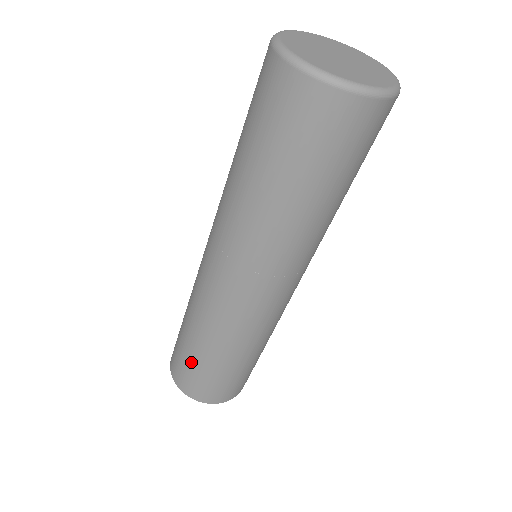
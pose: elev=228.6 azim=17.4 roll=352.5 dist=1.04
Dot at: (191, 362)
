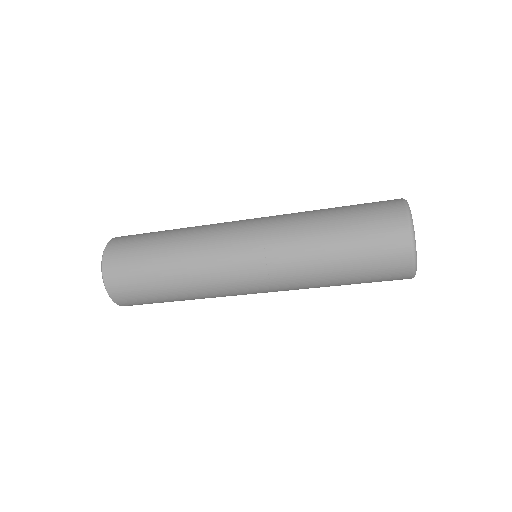
Dot at: (156, 300)
